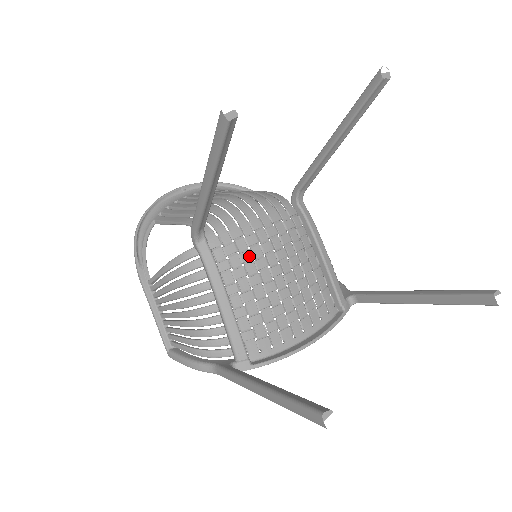
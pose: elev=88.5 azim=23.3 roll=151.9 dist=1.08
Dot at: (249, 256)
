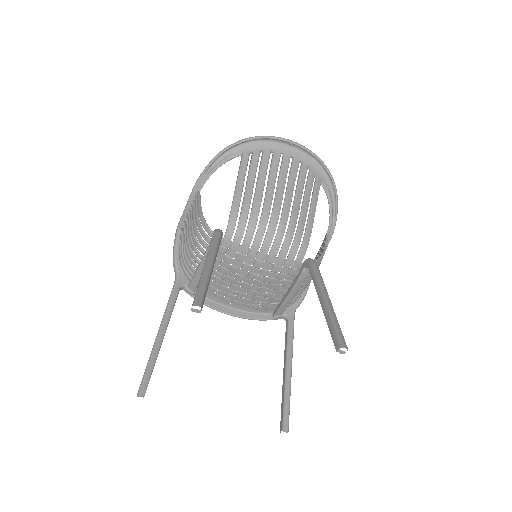
Dot at: (239, 265)
